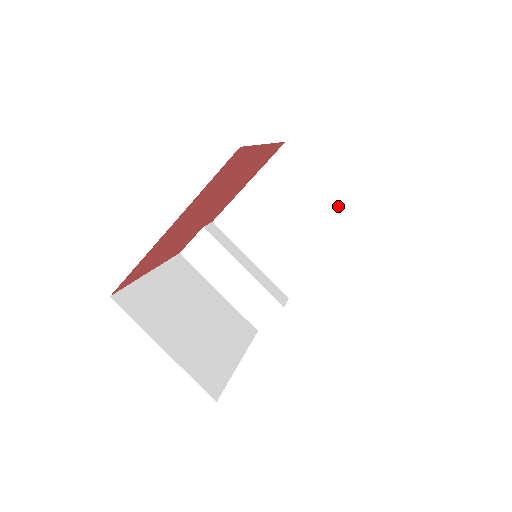
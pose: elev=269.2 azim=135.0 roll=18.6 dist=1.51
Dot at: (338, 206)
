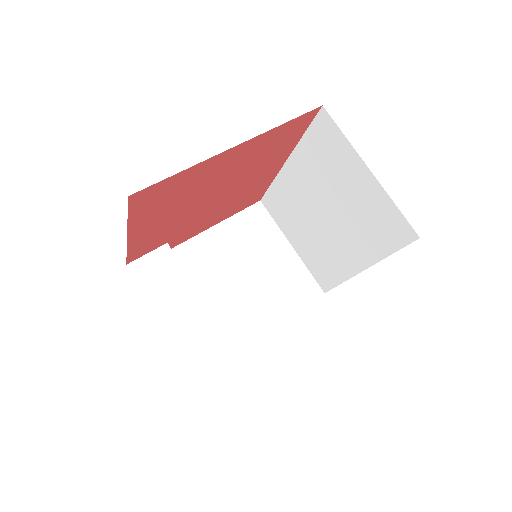
Dot at: (299, 268)
